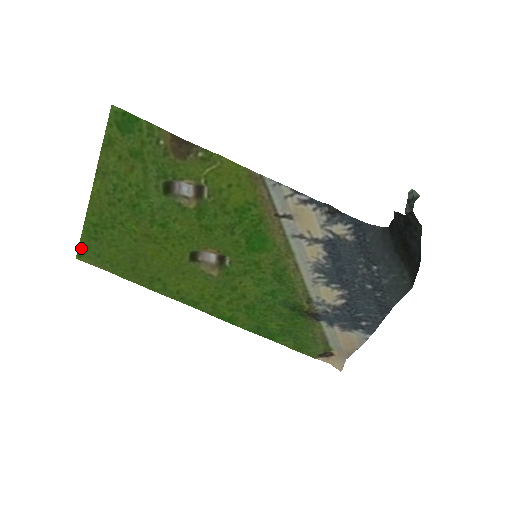
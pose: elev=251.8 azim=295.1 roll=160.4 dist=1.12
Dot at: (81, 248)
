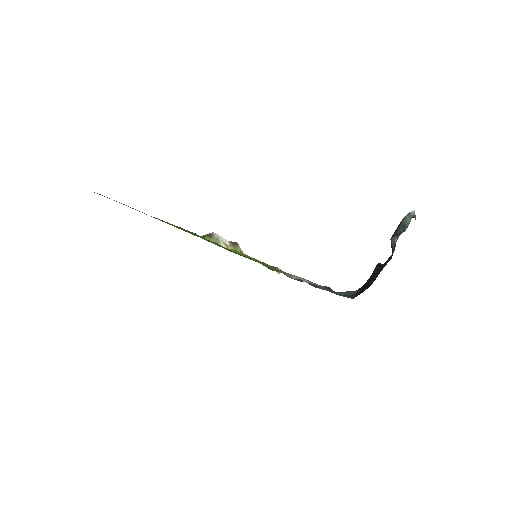
Dot at: occluded
